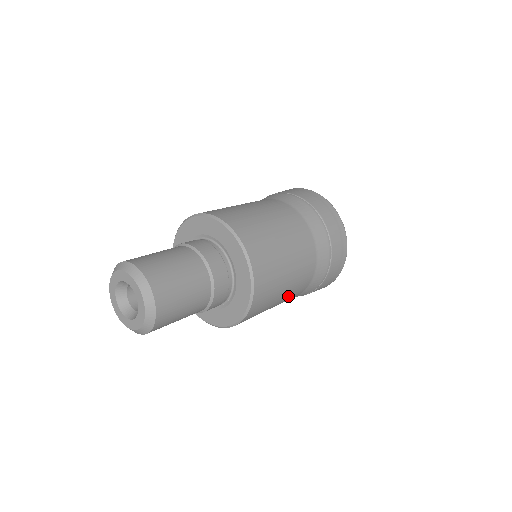
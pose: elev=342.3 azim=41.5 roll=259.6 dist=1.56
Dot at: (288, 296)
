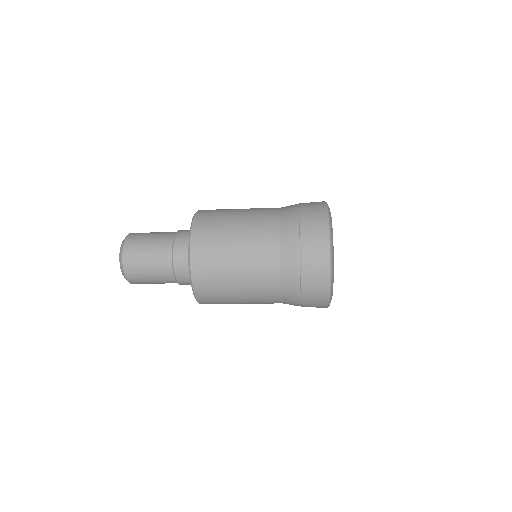
Dot at: (250, 226)
